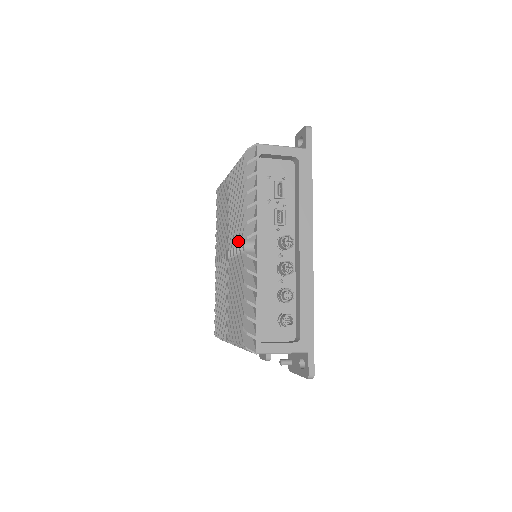
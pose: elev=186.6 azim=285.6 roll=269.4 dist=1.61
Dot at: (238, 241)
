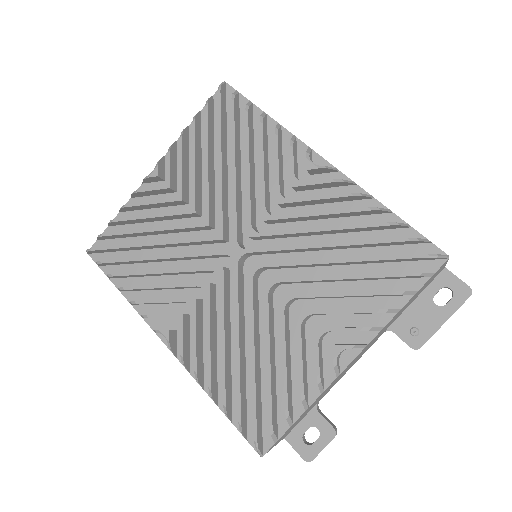
Dot at: (279, 183)
